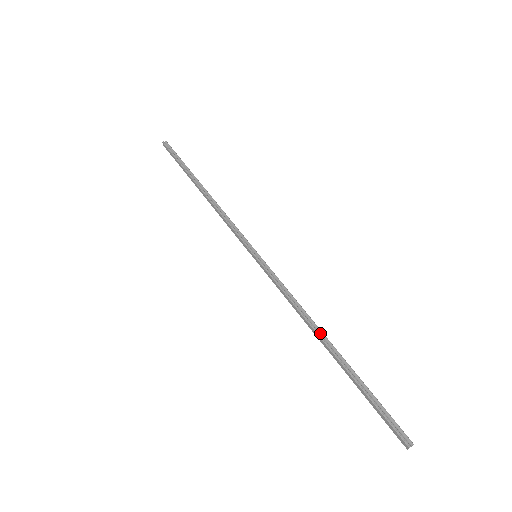
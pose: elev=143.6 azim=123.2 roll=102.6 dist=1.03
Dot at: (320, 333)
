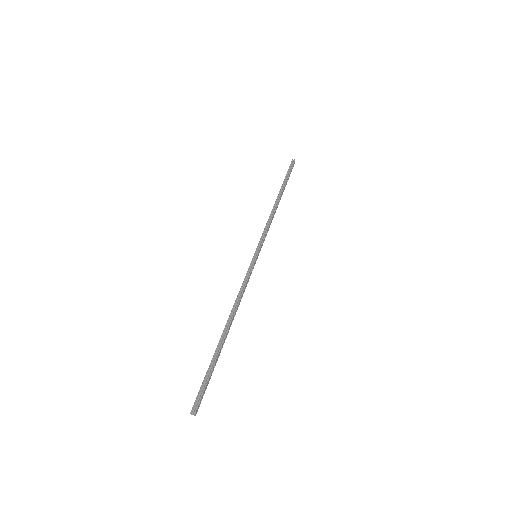
Dot at: (230, 320)
